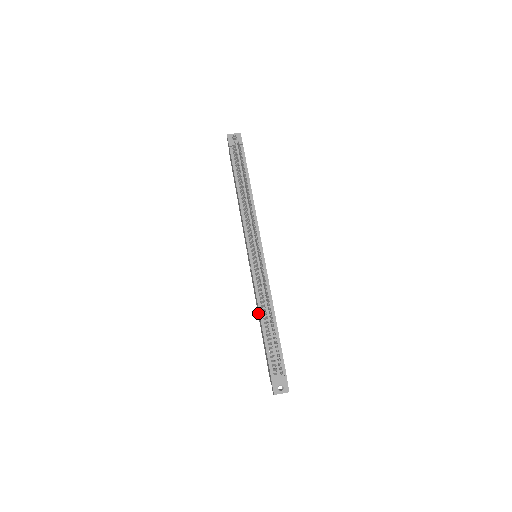
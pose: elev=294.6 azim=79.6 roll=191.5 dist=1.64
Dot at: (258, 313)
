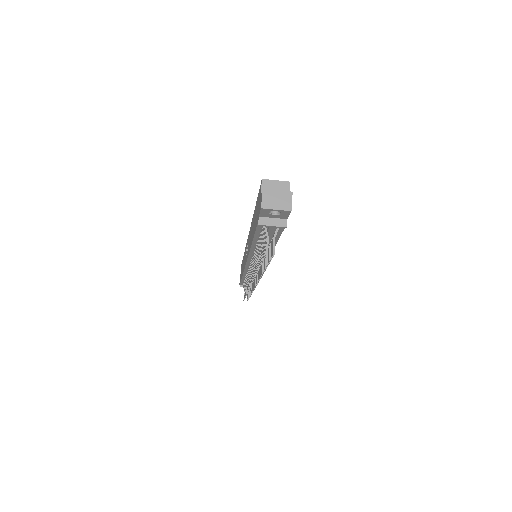
Dot at: occluded
